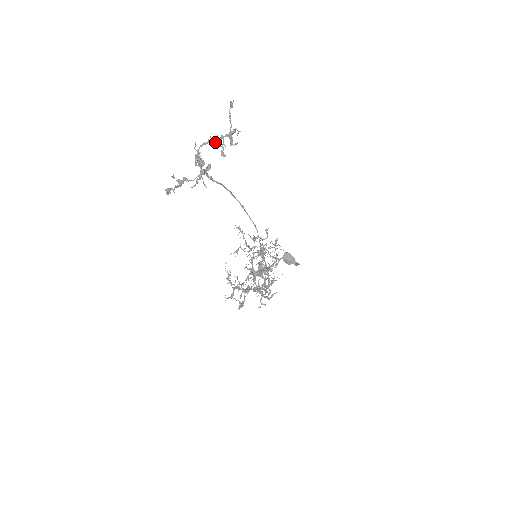
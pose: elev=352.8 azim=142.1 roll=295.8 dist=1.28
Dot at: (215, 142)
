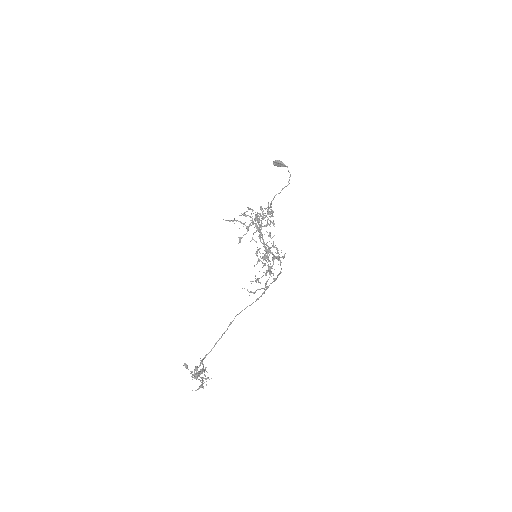
Dot at: (197, 376)
